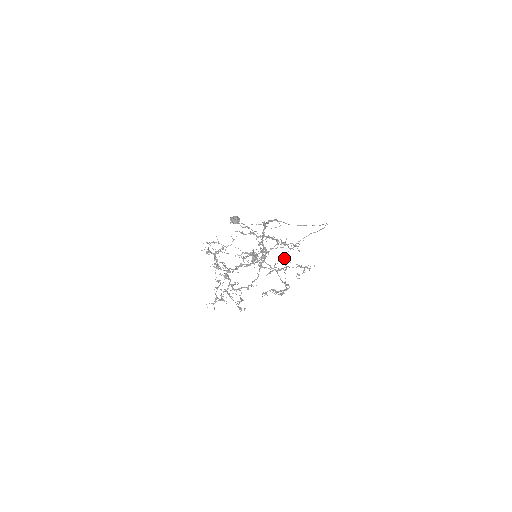
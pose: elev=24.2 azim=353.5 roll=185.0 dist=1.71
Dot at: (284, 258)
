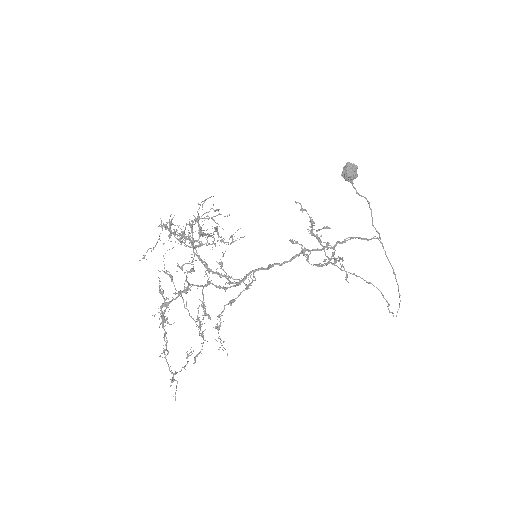
Dot at: (164, 352)
